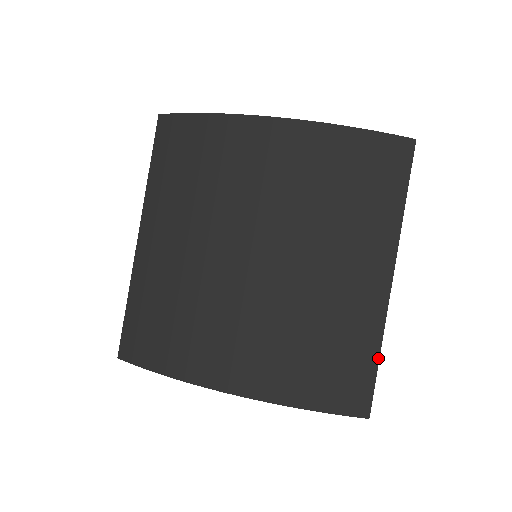
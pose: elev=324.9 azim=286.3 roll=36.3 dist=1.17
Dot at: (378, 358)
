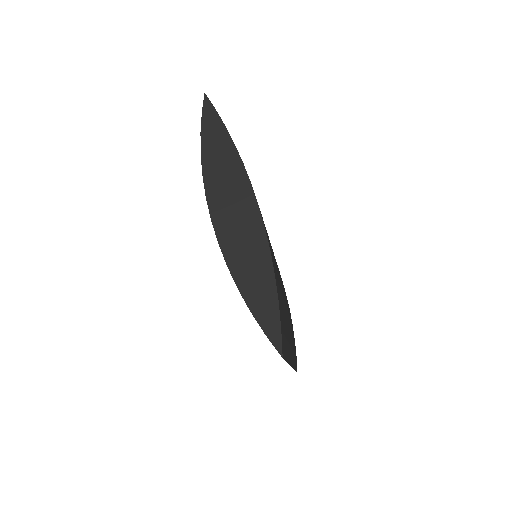
Dot at: (295, 370)
